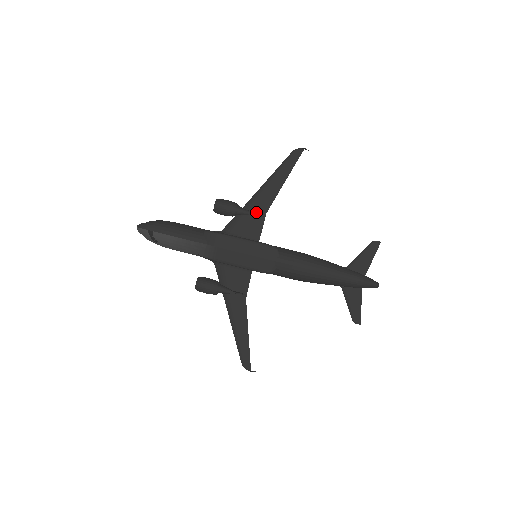
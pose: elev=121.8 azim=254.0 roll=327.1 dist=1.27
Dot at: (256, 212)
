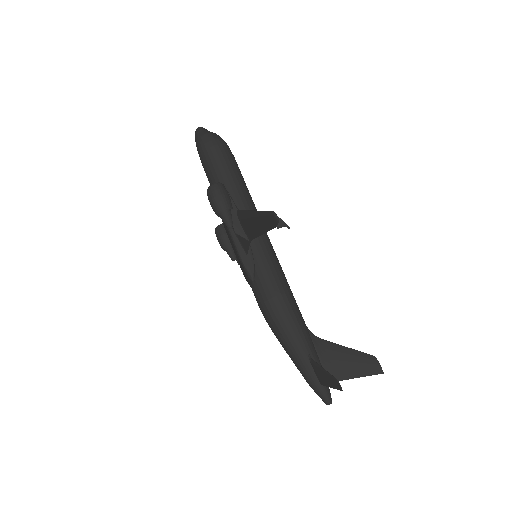
Dot at: (244, 229)
